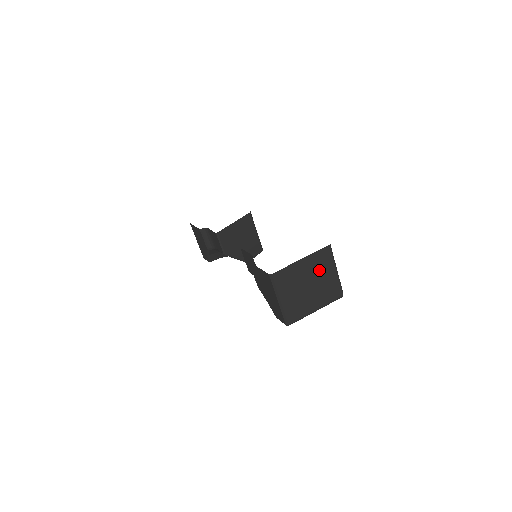
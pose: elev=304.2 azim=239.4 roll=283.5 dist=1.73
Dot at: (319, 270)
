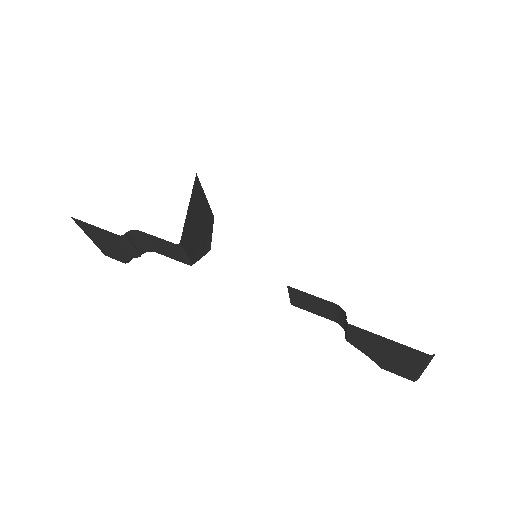
Dot at: occluded
